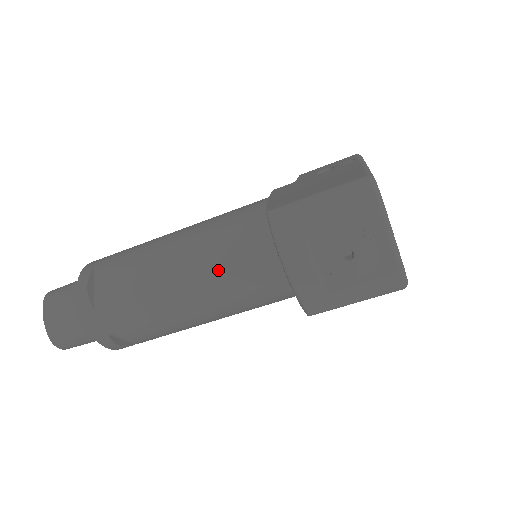
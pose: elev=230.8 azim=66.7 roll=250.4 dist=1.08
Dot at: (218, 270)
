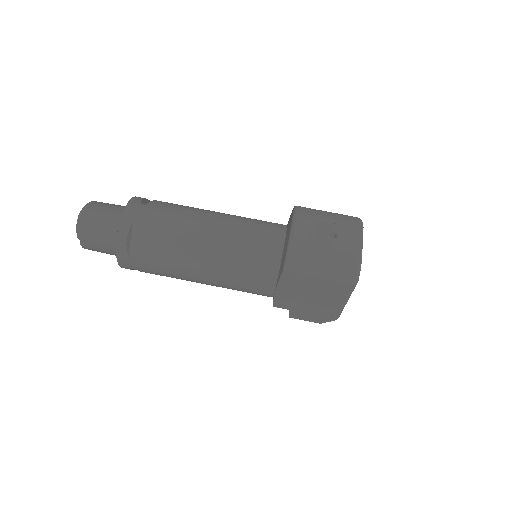
Dot at: (242, 224)
